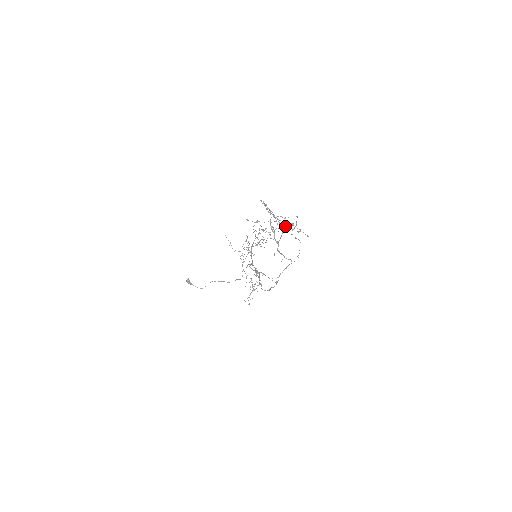
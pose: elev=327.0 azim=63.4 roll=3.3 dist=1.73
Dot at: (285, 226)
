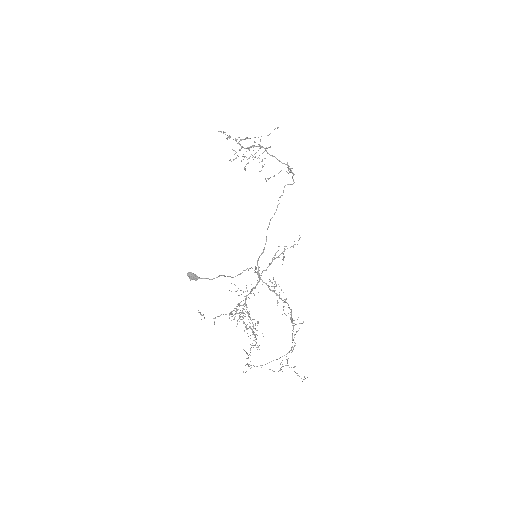
Dot at: (255, 137)
